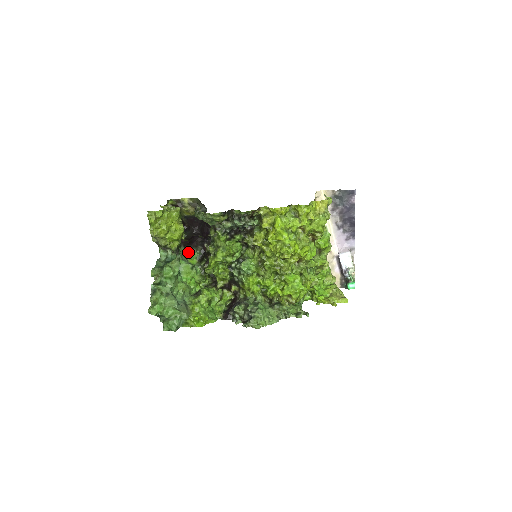
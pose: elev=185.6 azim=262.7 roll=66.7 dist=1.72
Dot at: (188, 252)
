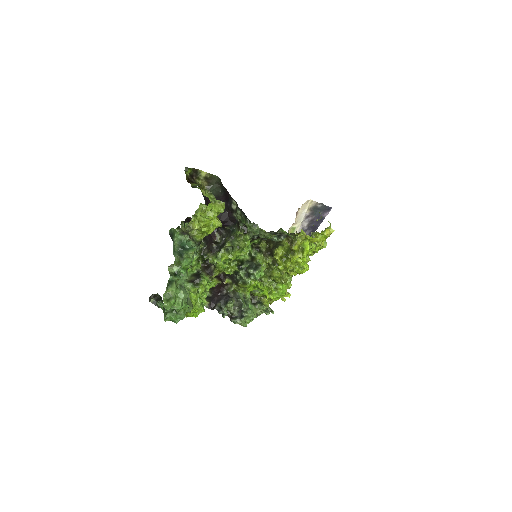
Dot at: (181, 225)
